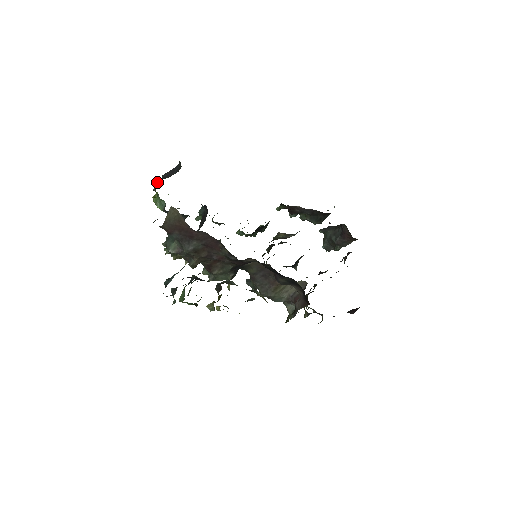
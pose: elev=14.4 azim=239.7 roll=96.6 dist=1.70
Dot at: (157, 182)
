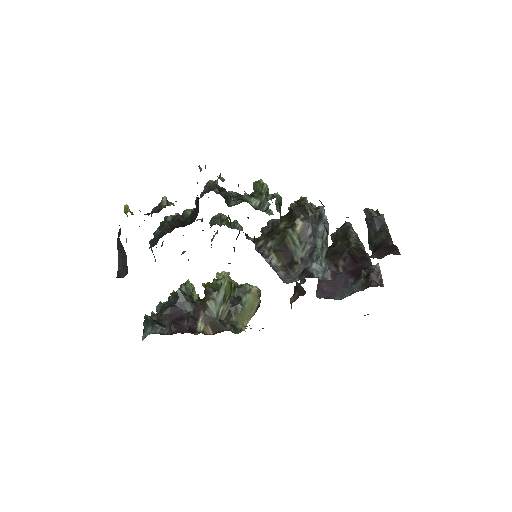
Dot at: occluded
